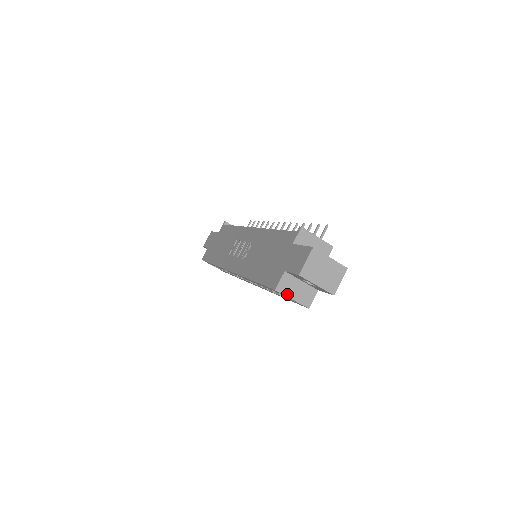
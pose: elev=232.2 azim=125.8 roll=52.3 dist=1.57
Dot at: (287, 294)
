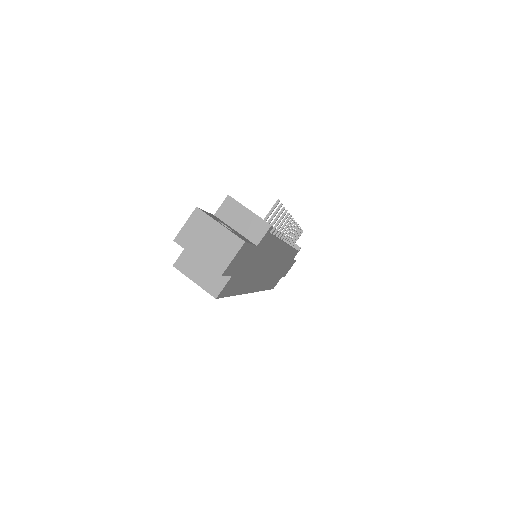
Dot at: (188, 274)
